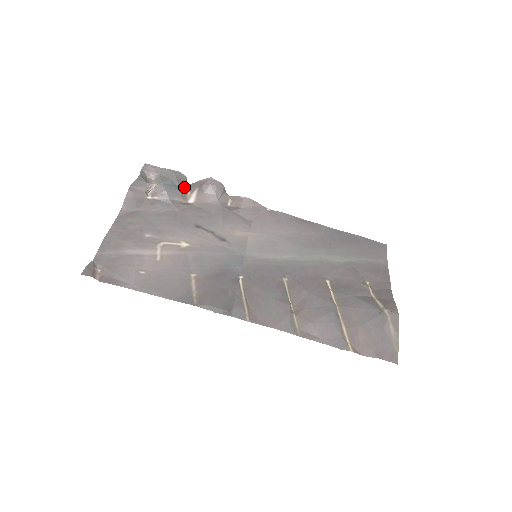
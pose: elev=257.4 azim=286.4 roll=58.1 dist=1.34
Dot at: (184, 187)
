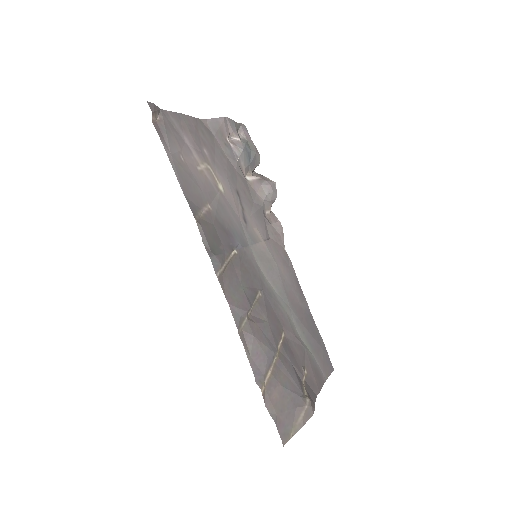
Dot at: (253, 166)
